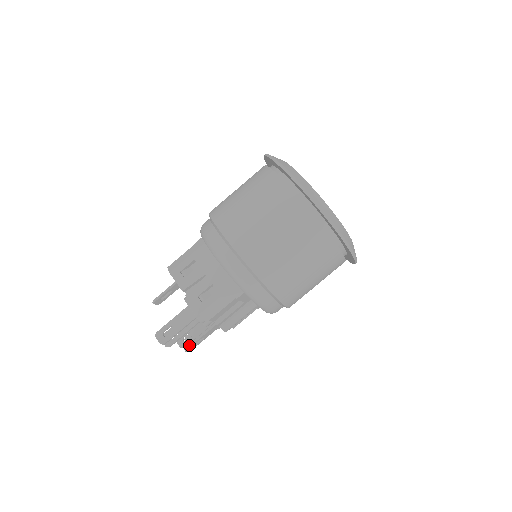
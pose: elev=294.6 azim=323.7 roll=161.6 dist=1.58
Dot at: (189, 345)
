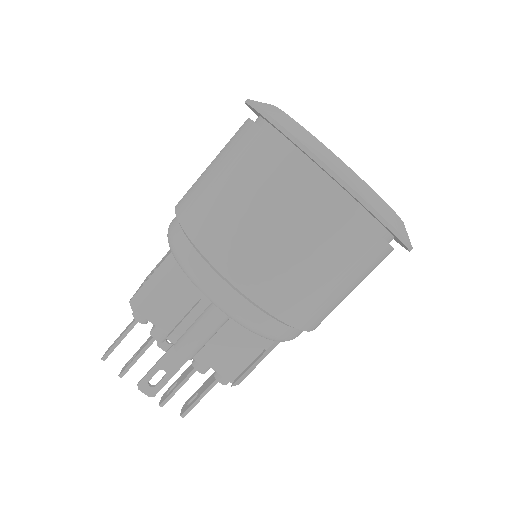
Dot at: (143, 378)
